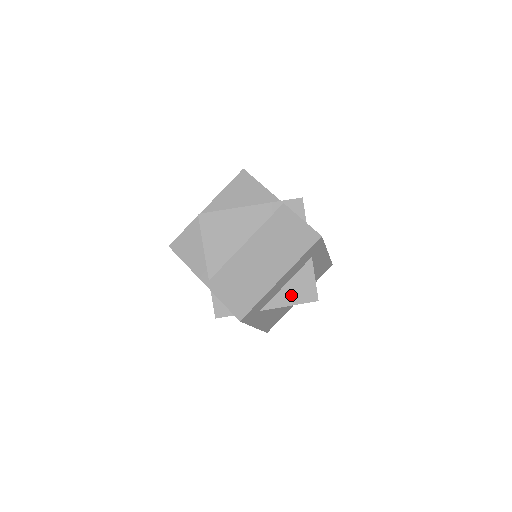
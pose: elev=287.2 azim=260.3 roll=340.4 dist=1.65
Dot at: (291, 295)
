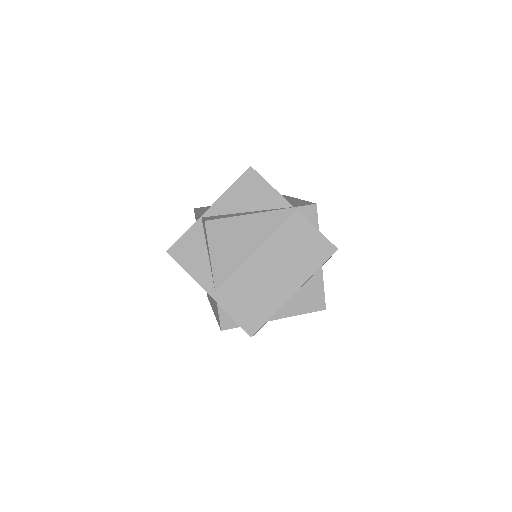
Dot at: (299, 305)
